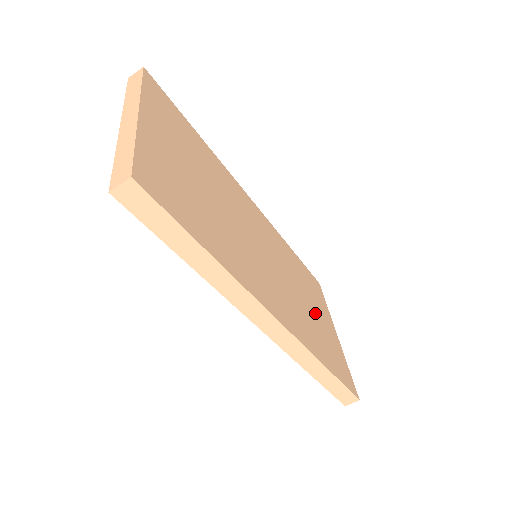
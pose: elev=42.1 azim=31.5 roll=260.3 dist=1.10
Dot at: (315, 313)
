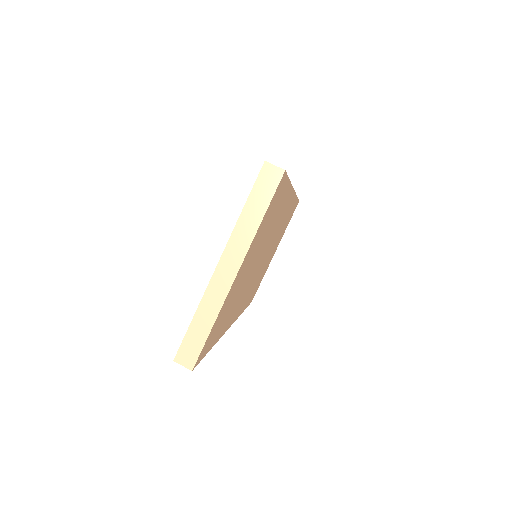
Dot at: occluded
